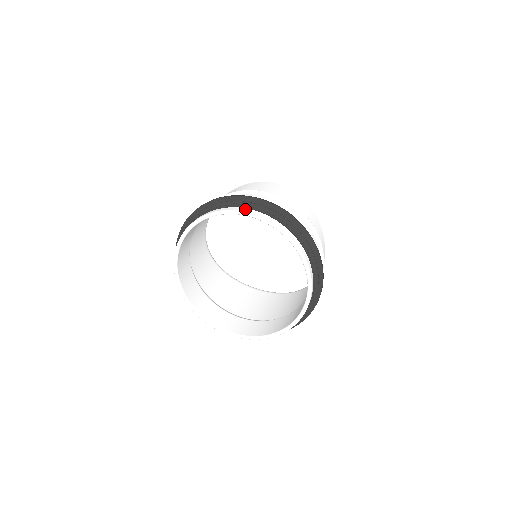
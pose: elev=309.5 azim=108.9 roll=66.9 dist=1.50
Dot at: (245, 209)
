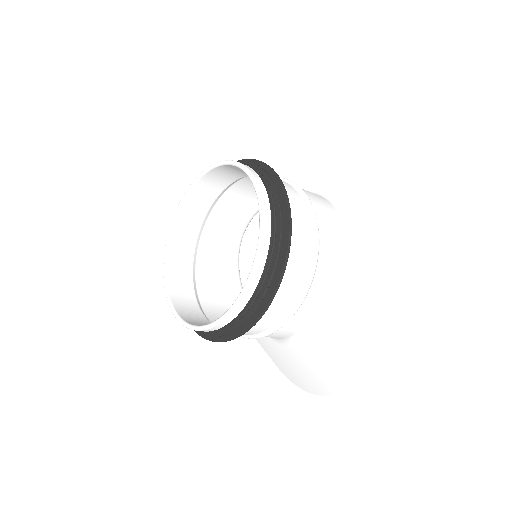
Dot at: occluded
